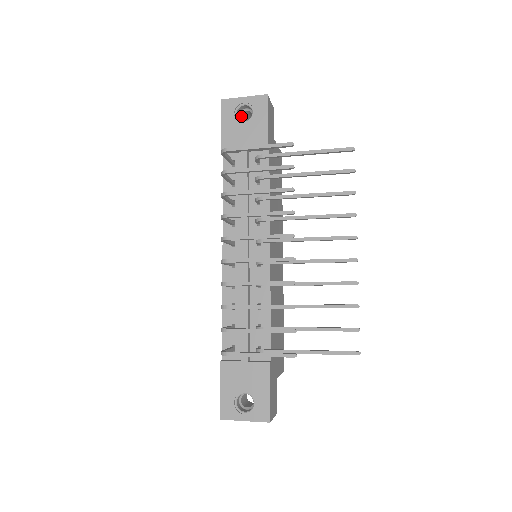
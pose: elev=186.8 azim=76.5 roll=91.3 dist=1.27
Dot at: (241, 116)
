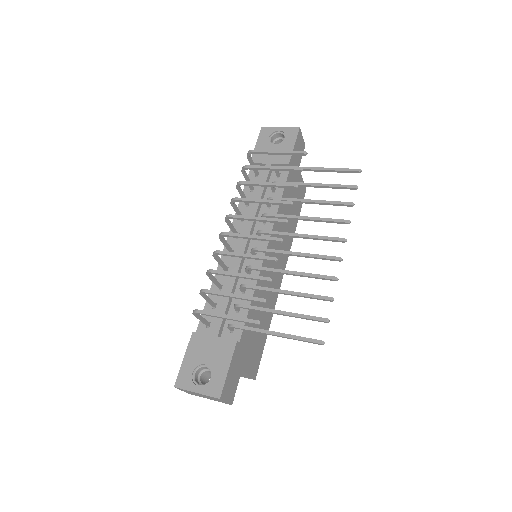
Dot at: (275, 143)
